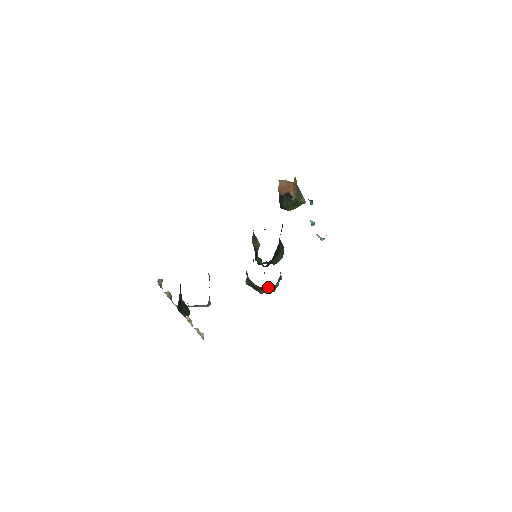
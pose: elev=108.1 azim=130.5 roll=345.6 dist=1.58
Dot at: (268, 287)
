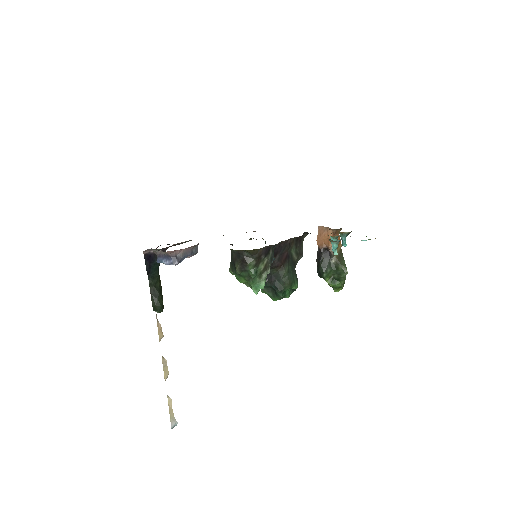
Dot at: (244, 252)
